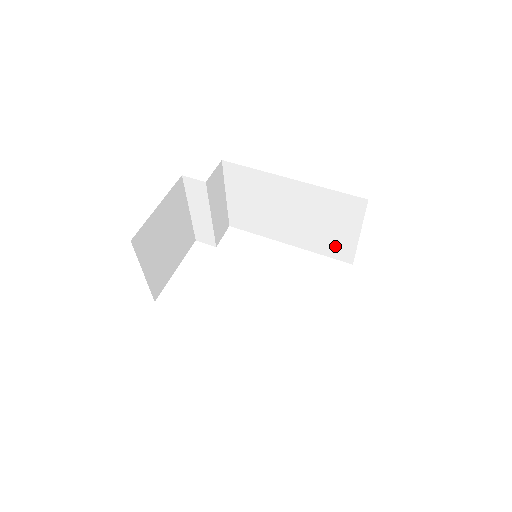
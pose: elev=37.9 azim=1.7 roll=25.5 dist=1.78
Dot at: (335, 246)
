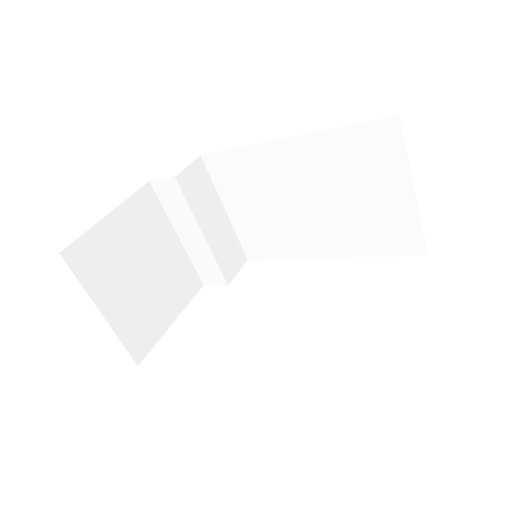
Dot at: (388, 231)
